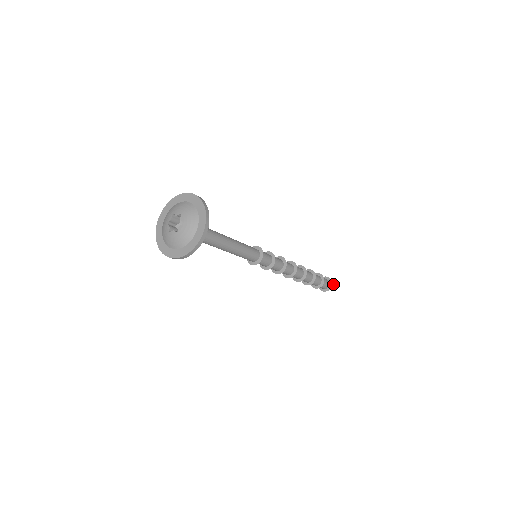
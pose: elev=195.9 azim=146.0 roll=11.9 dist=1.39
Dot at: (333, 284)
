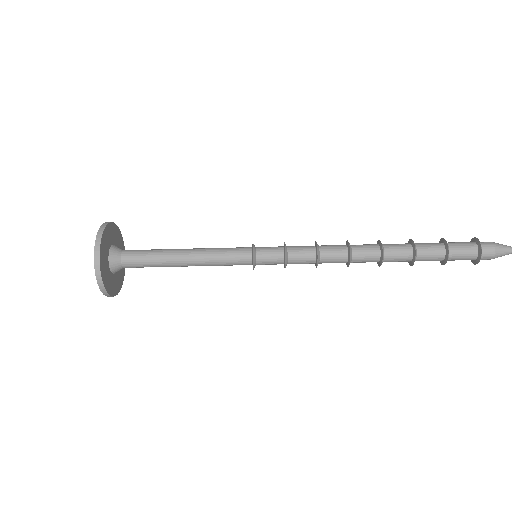
Dot at: (493, 243)
